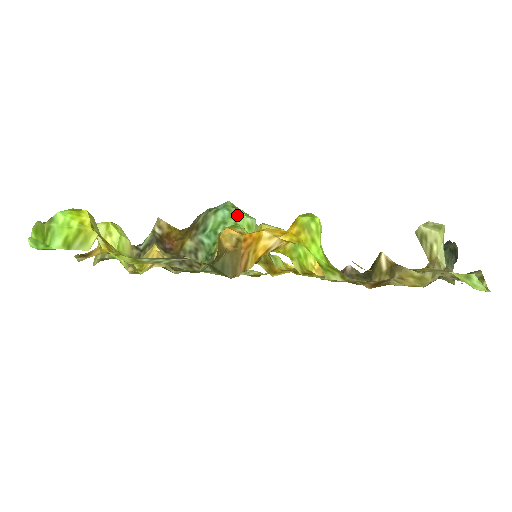
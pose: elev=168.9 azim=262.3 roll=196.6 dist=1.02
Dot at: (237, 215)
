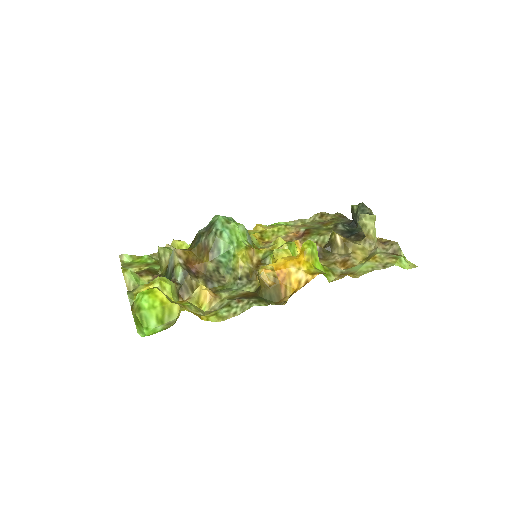
Dot at: (235, 230)
